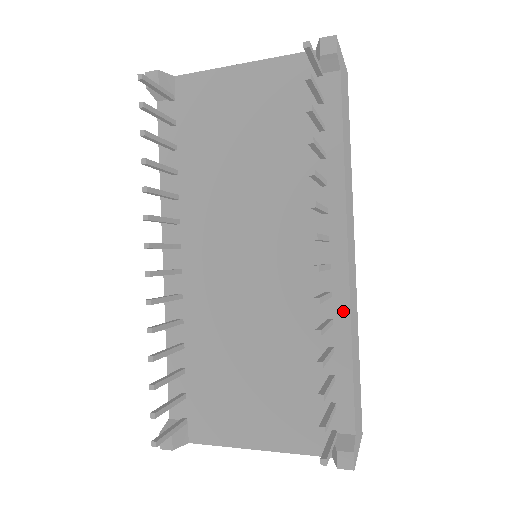
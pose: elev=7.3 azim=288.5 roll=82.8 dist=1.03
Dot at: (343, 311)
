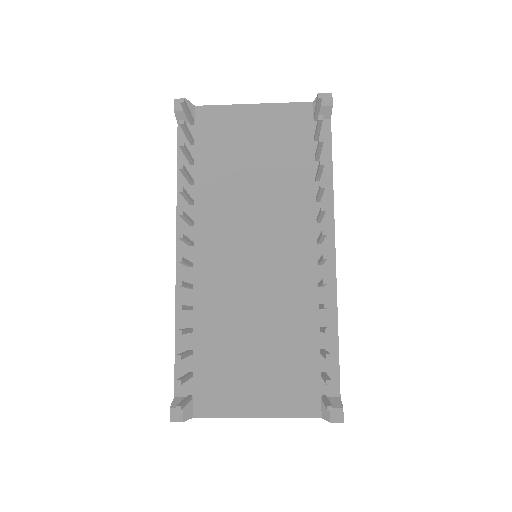
Dot at: (331, 298)
